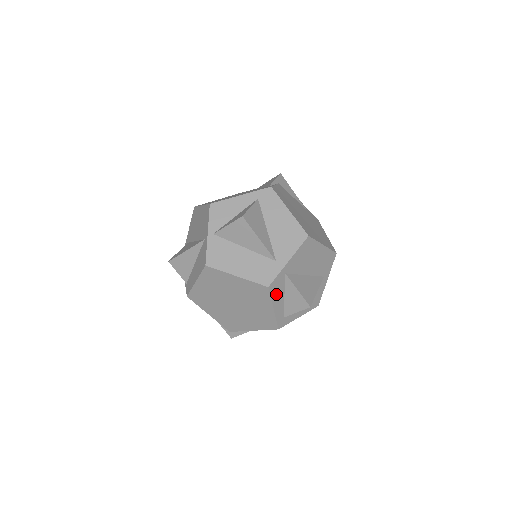
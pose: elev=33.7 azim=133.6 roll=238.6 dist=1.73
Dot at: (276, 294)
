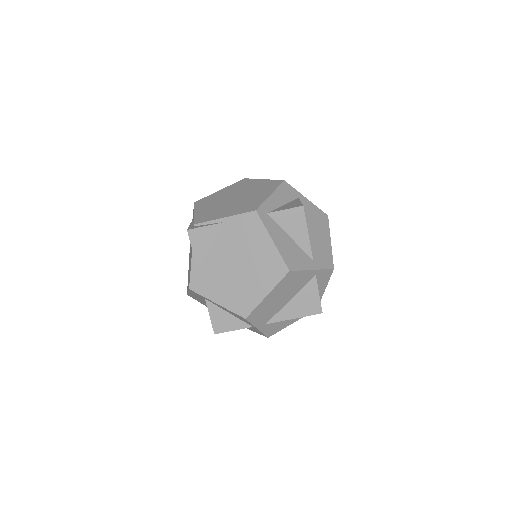
Dot at: (282, 193)
